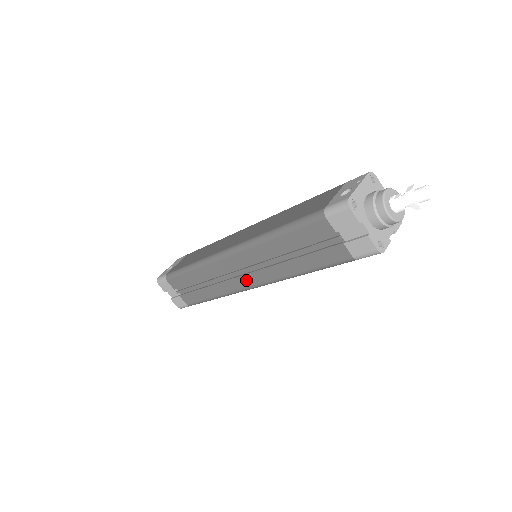
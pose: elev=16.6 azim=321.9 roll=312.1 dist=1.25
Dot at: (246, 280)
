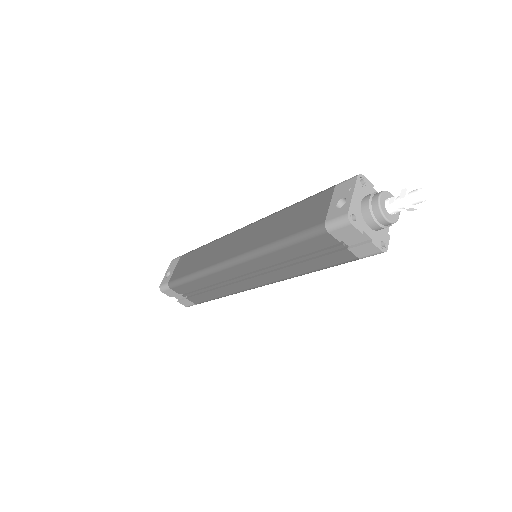
Dot at: (253, 282)
